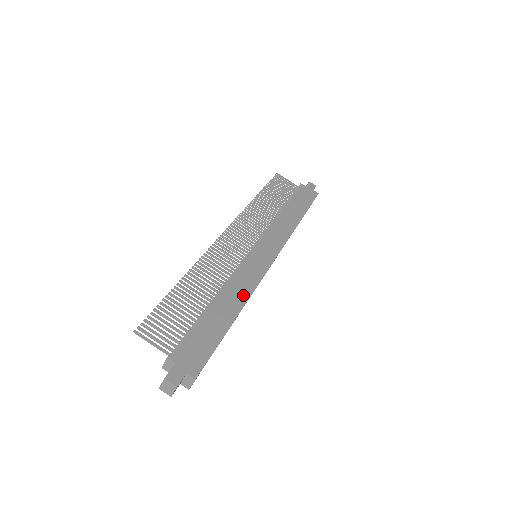
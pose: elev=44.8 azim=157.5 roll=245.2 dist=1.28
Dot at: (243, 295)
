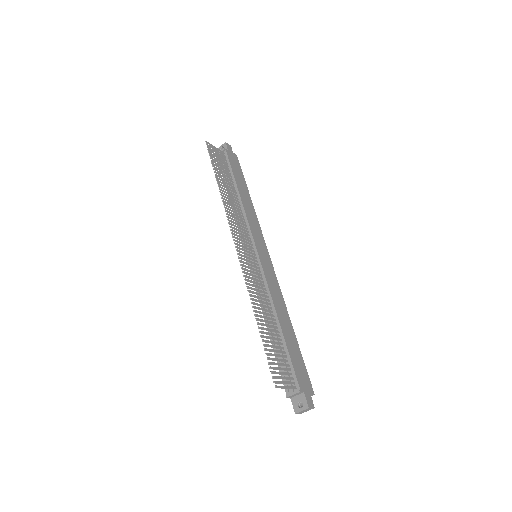
Dot at: (283, 304)
